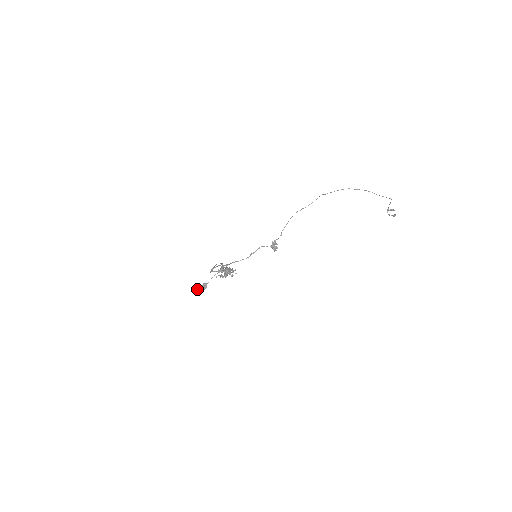
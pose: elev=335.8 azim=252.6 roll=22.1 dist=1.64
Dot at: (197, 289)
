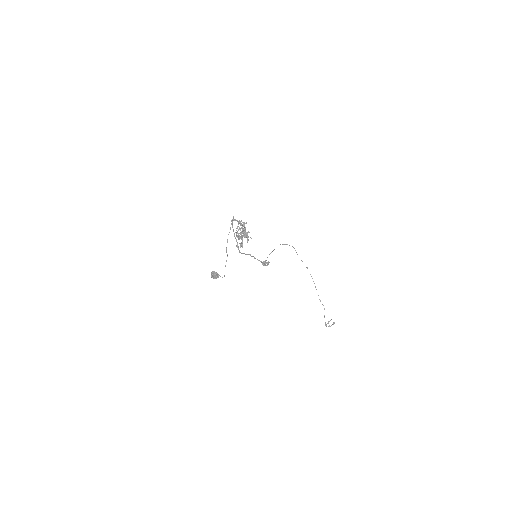
Dot at: (211, 272)
